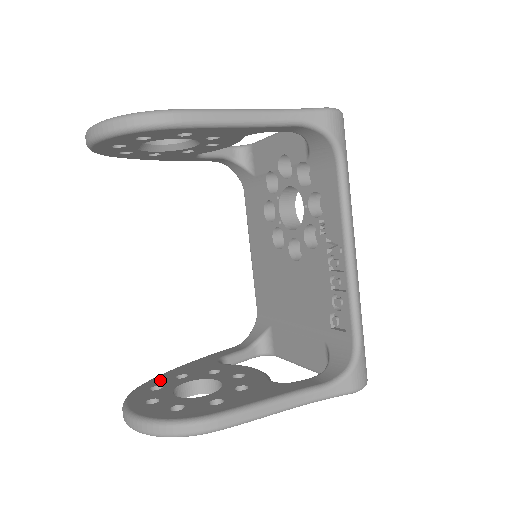
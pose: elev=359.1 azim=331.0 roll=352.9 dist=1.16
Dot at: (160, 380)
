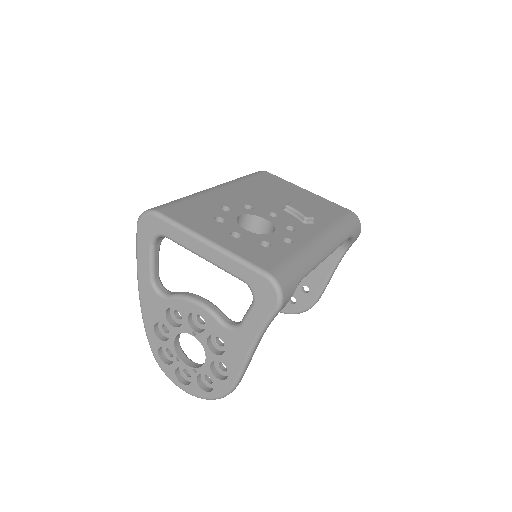
Dot at: occluded
